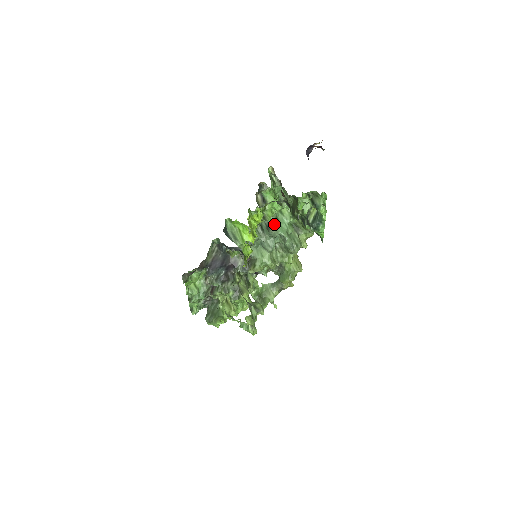
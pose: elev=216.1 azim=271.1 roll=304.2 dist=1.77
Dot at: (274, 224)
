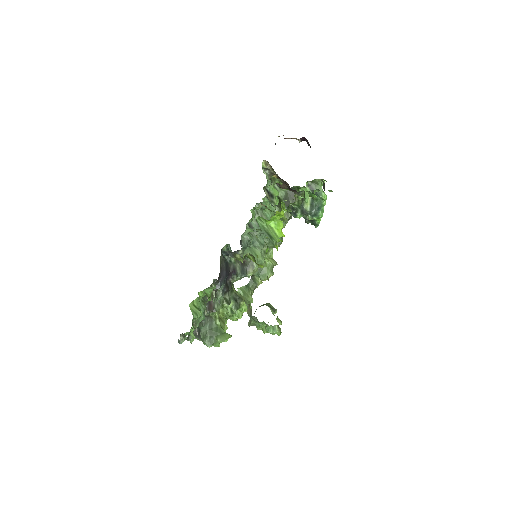
Dot at: occluded
